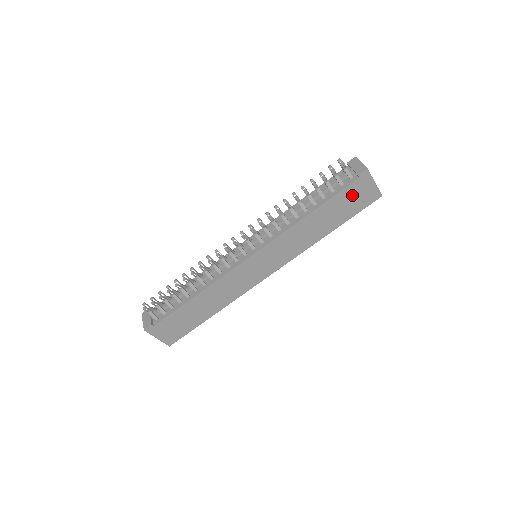
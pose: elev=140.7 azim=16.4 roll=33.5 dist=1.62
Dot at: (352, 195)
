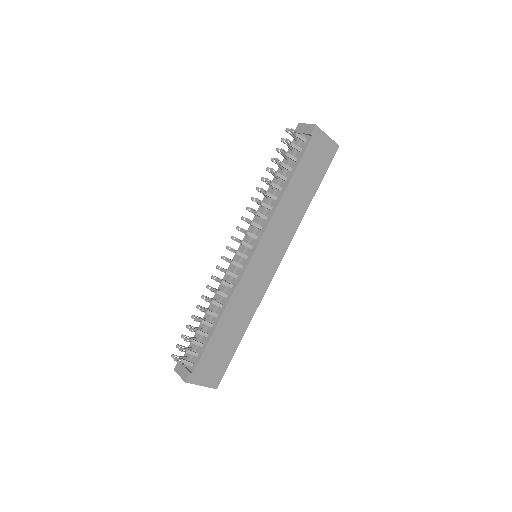
Dot at: (314, 156)
